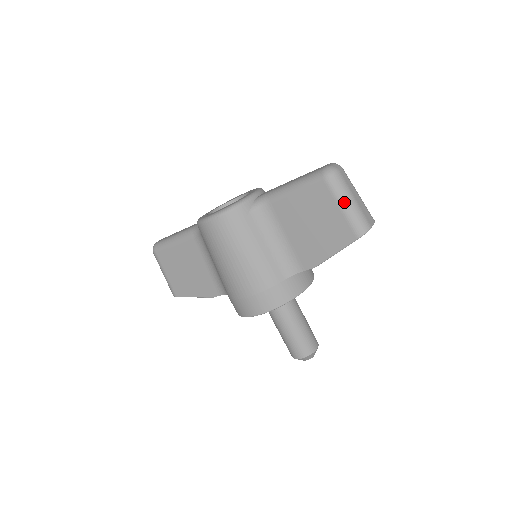
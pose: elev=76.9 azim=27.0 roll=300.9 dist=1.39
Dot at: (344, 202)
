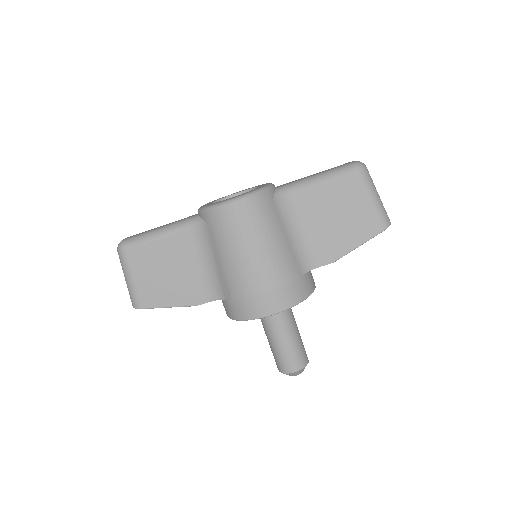
Dot at: (373, 195)
